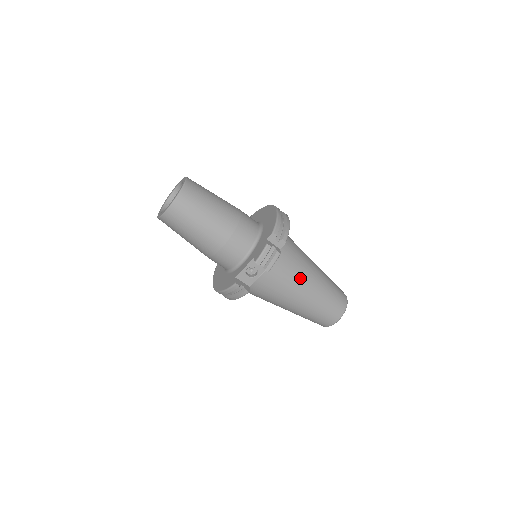
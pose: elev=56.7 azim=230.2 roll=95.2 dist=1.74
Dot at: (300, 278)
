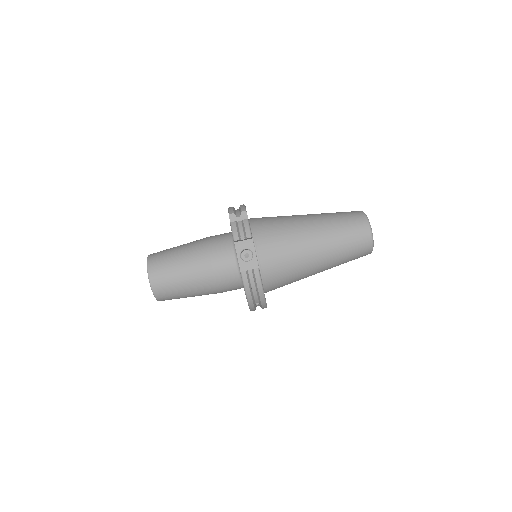
Dot at: (293, 227)
